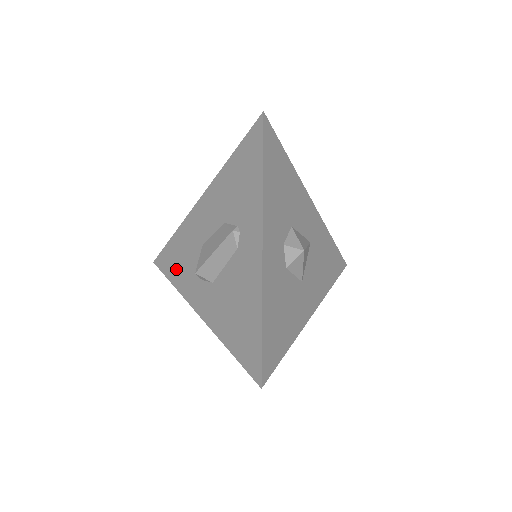
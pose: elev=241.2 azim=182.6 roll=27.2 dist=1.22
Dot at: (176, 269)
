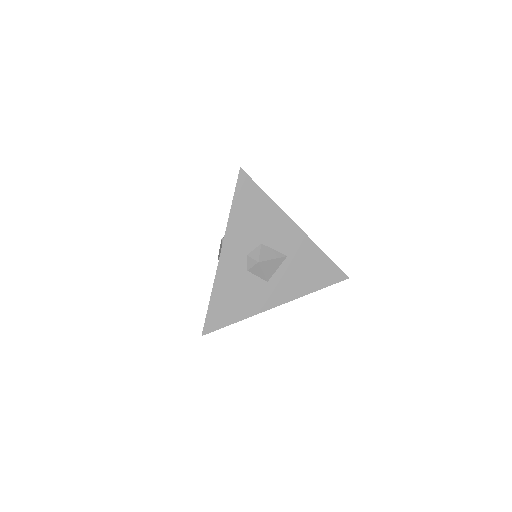
Dot at: occluded
